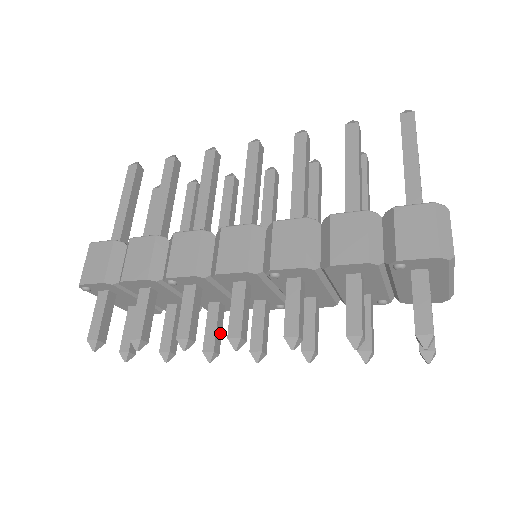
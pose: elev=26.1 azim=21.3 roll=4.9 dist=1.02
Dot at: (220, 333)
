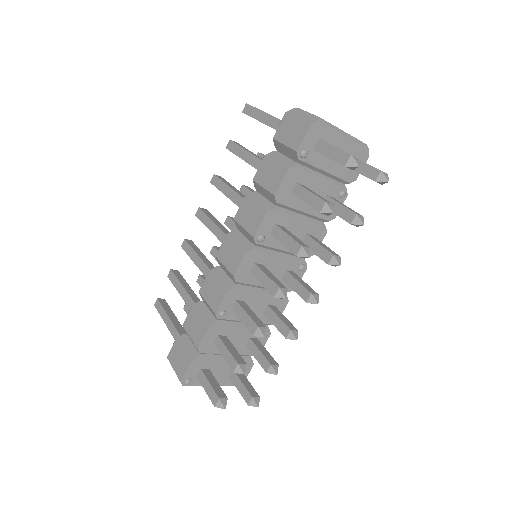
Dot at: (286, 320)
